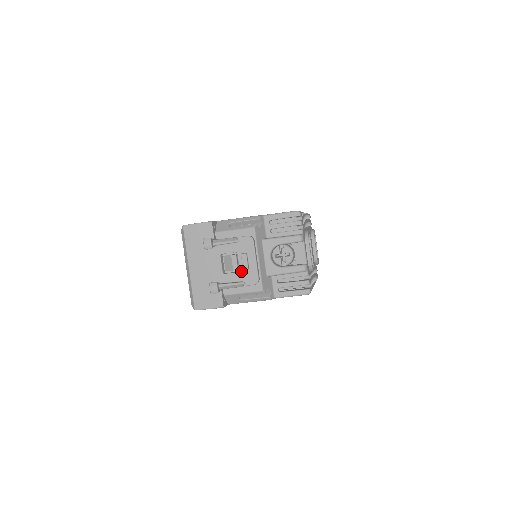
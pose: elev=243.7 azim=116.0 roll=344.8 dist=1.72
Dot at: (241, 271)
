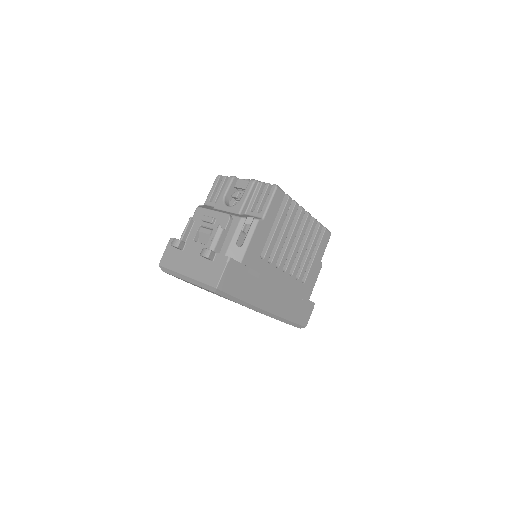
Dot at: (214, 227)
